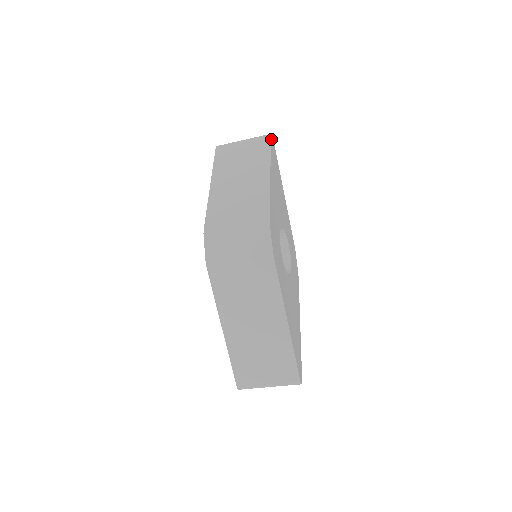
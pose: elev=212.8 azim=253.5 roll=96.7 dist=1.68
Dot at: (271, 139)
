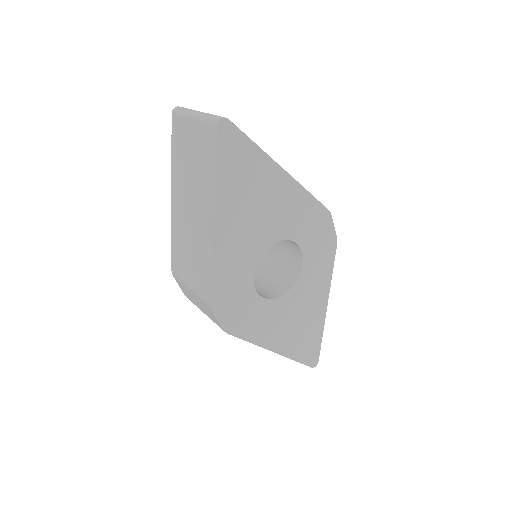
Dot at: (218, 136)
